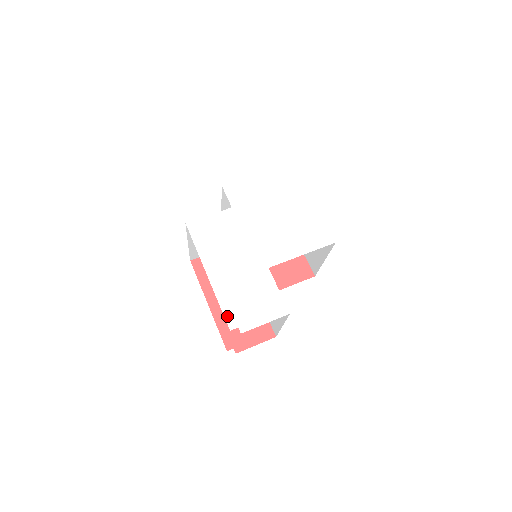
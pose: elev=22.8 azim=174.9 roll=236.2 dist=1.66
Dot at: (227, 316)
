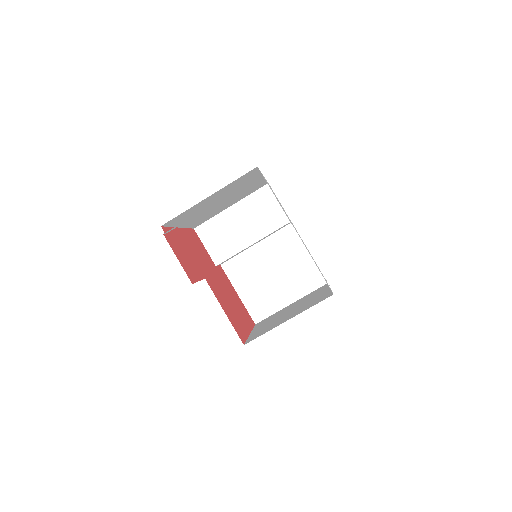
Dot at: occluded
